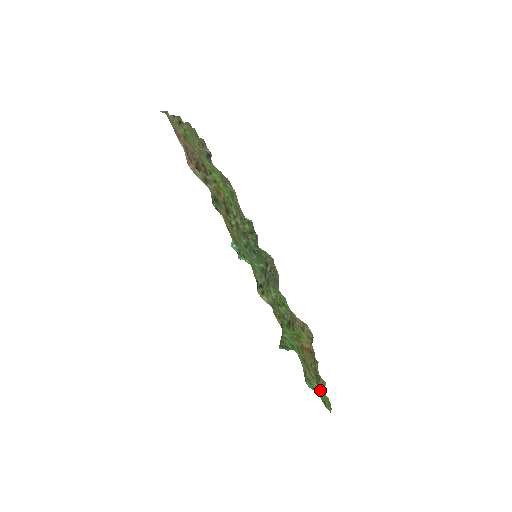
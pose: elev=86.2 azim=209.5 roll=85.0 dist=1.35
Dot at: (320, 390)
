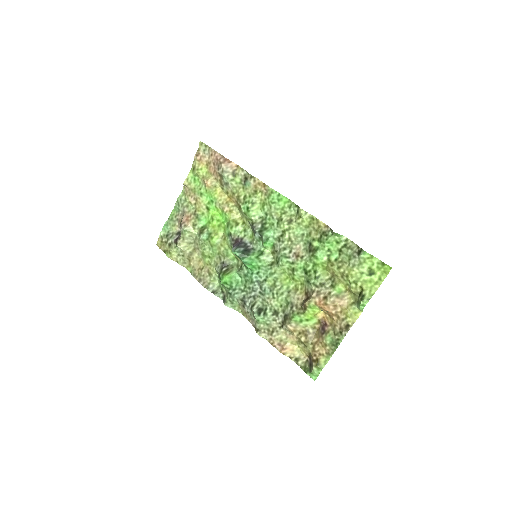
Dot at: (371, 268)
